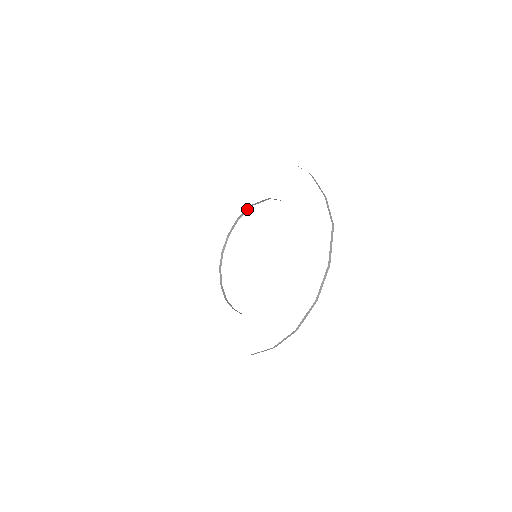
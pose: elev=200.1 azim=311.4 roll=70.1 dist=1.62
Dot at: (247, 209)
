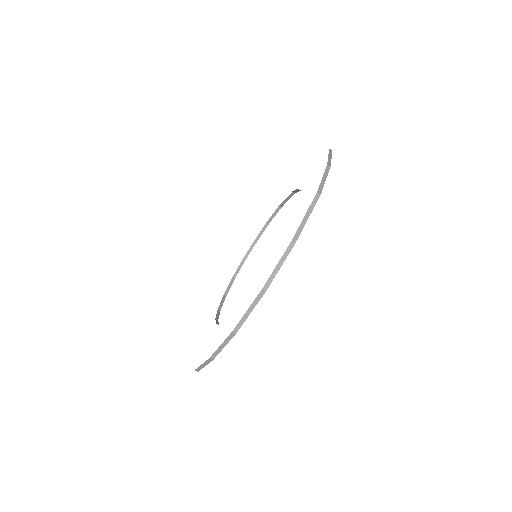
Dot at: (276, 211)
